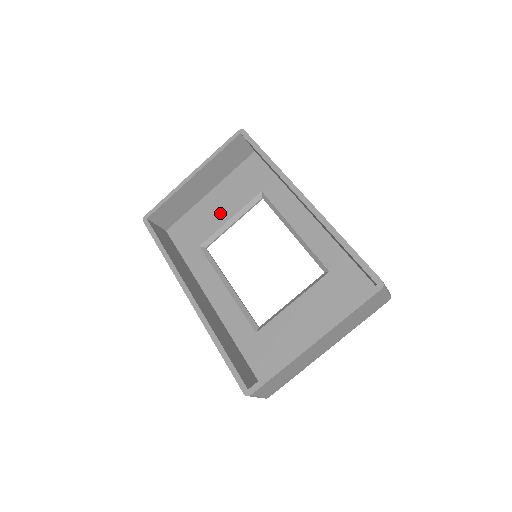
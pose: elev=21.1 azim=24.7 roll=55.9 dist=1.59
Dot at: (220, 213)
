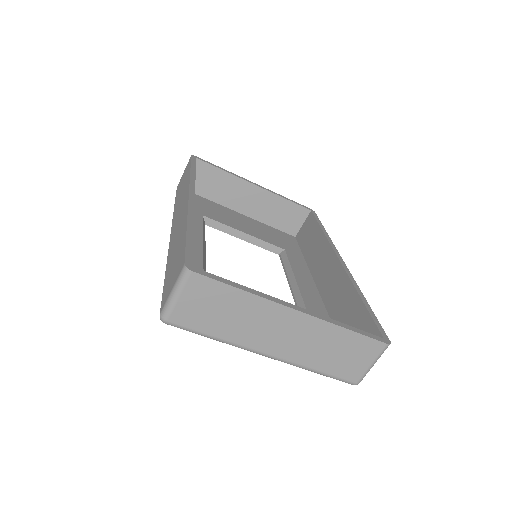
Dot at: (240, 224)
